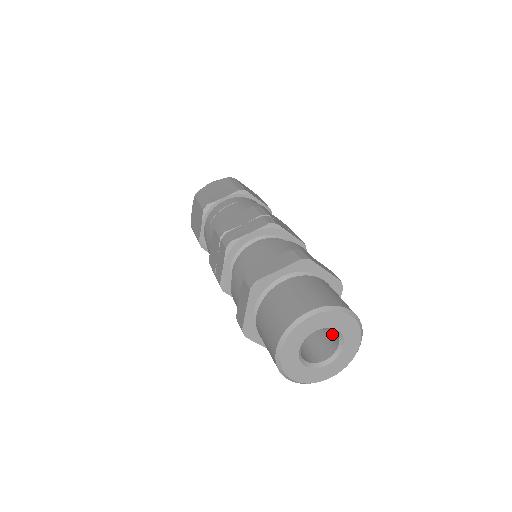
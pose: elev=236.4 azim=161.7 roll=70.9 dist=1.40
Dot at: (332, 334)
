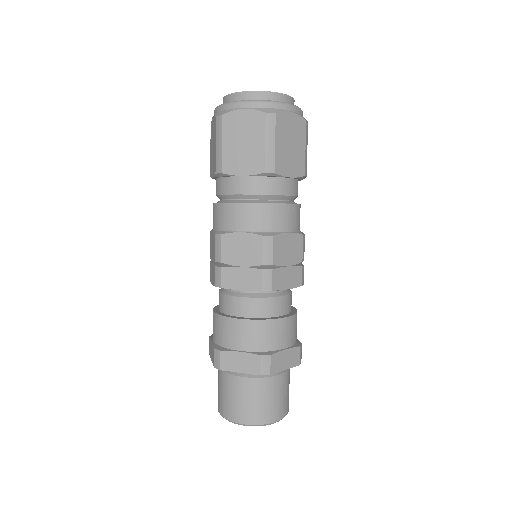
Dot at: occluded
